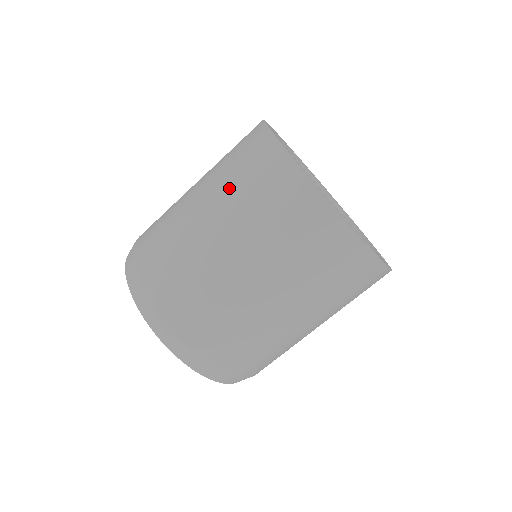
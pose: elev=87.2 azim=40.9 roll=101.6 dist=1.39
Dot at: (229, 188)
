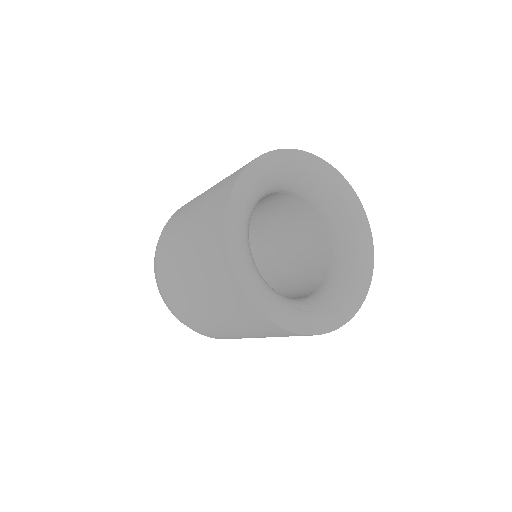
Dot at: occluded
